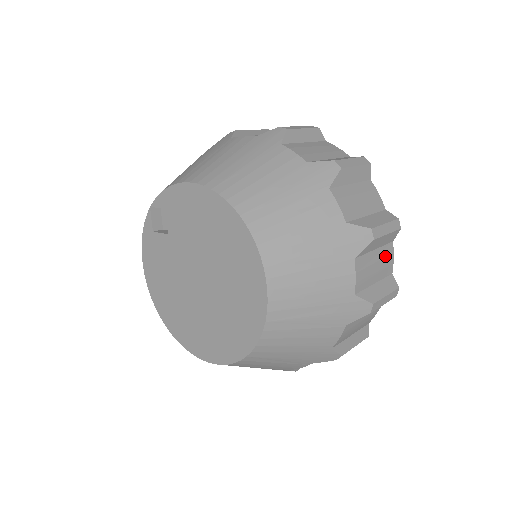
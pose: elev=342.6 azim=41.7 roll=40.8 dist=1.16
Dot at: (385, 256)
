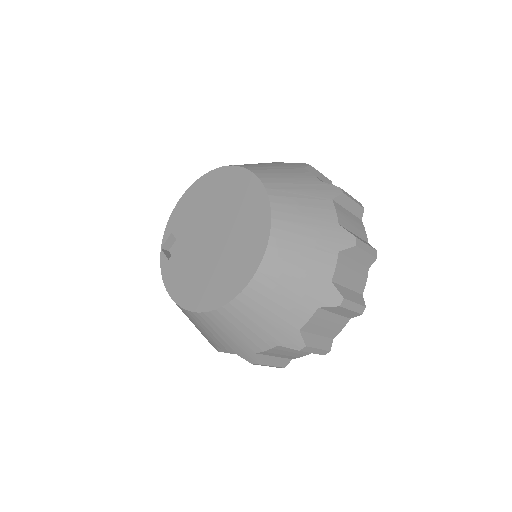
Dot at: occluded
